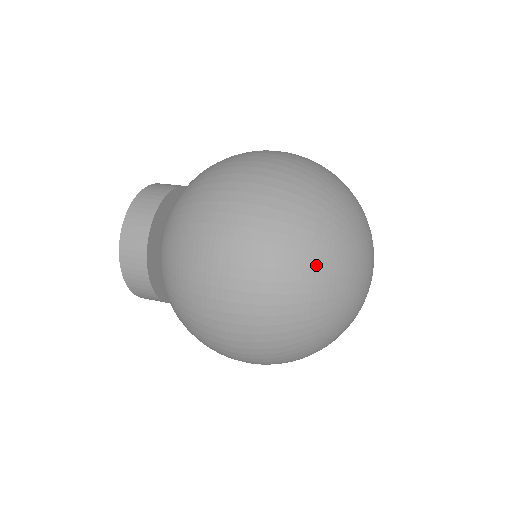
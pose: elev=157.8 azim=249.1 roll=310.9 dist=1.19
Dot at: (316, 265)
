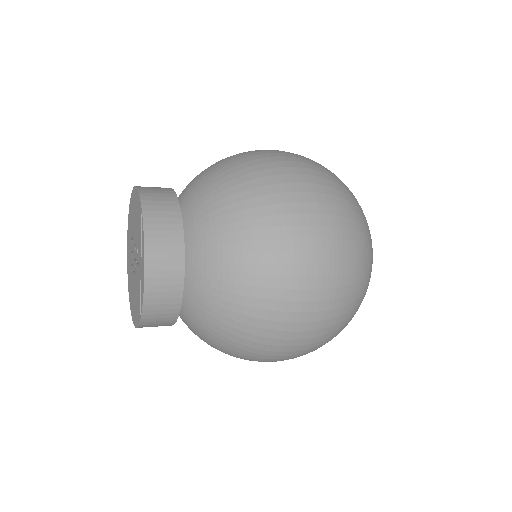
Dot at: occluded
